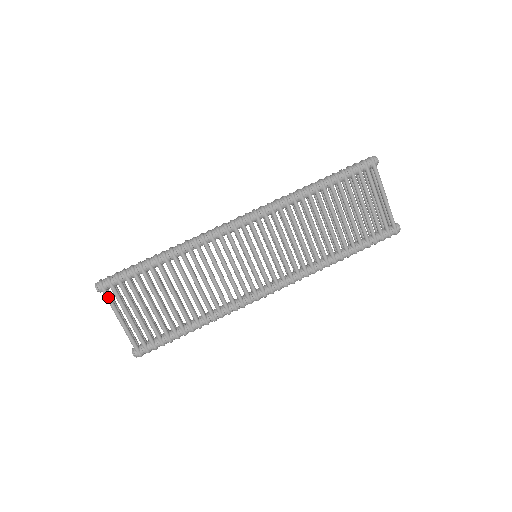
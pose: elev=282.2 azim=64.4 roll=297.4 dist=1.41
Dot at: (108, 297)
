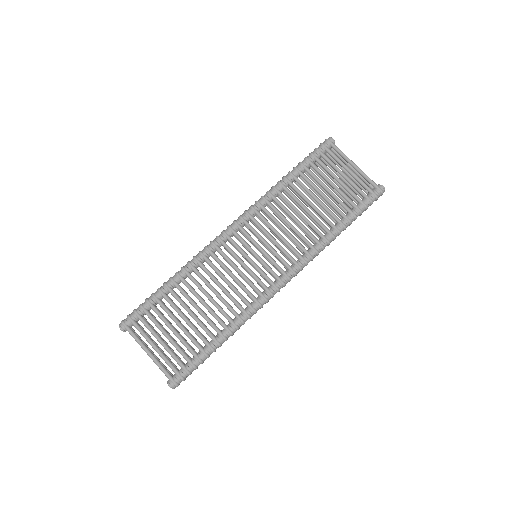
Dot at: (132, 333)
